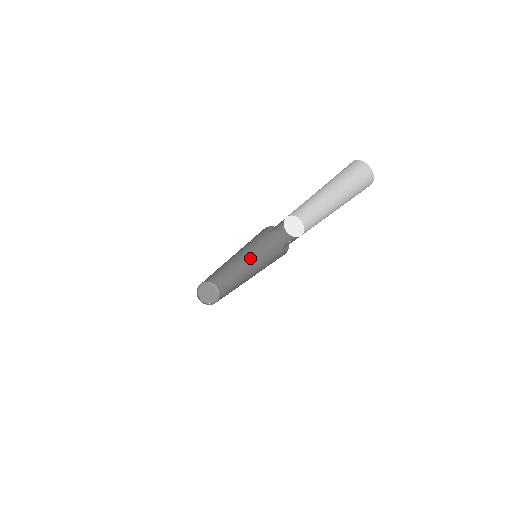
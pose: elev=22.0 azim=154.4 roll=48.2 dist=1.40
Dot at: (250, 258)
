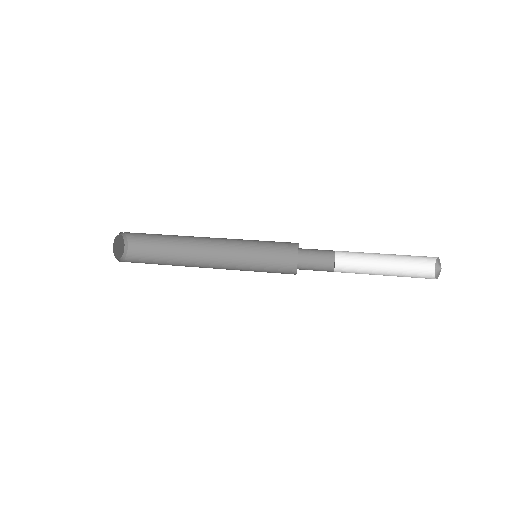
Dot at: (222, 238)
